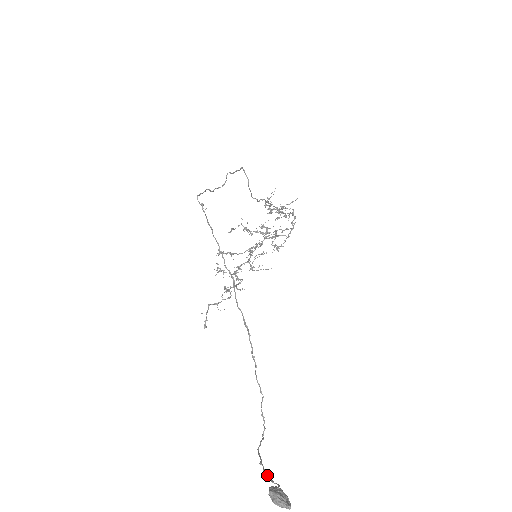
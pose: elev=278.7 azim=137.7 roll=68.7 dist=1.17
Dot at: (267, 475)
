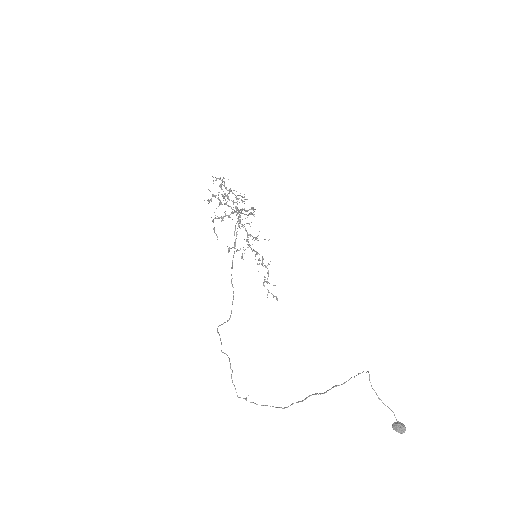
Dot at: occluded
